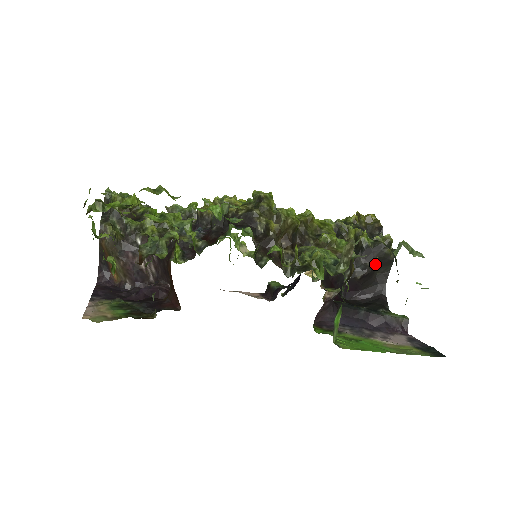
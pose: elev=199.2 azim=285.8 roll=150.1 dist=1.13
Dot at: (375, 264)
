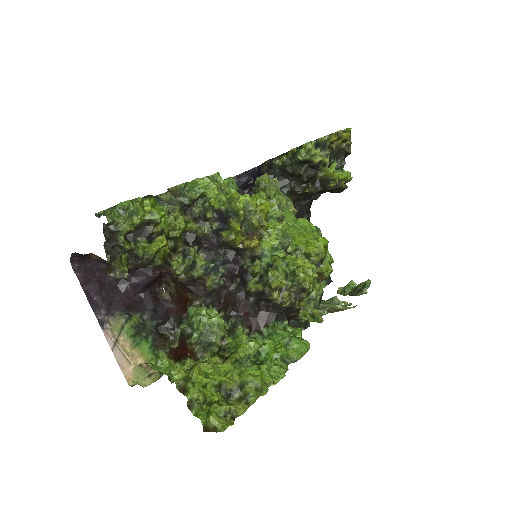
Dot at: occluded
